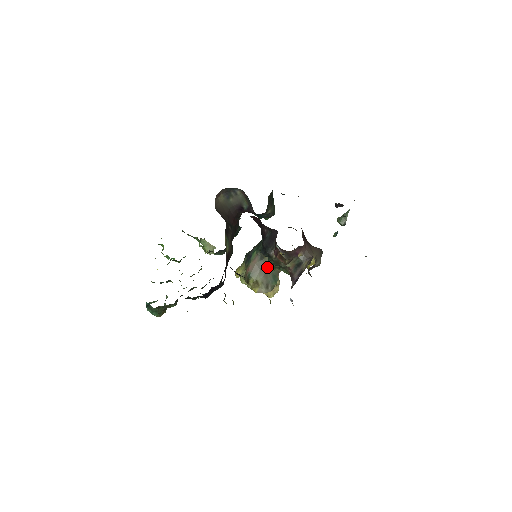
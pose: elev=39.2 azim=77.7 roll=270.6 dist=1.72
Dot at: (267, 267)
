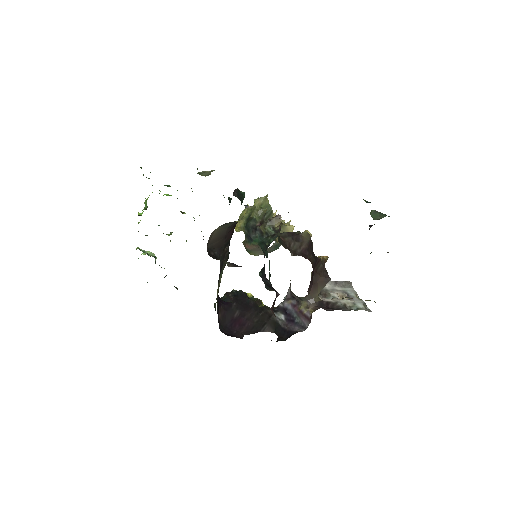
Dot at: occluded
